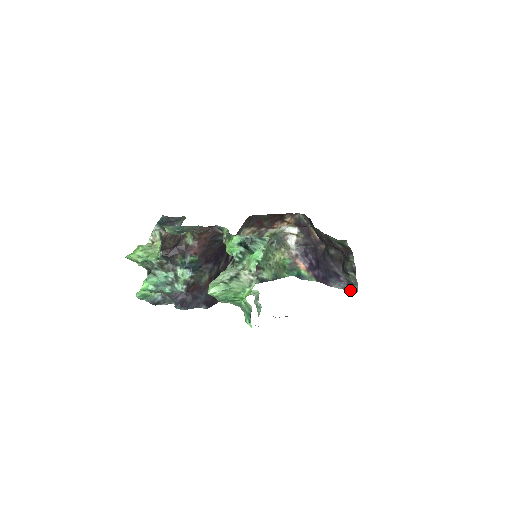
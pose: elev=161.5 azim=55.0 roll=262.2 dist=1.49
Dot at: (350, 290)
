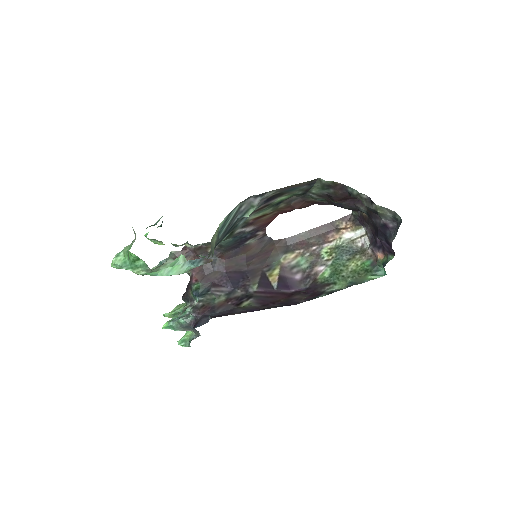
Dot at: (398, 227)
